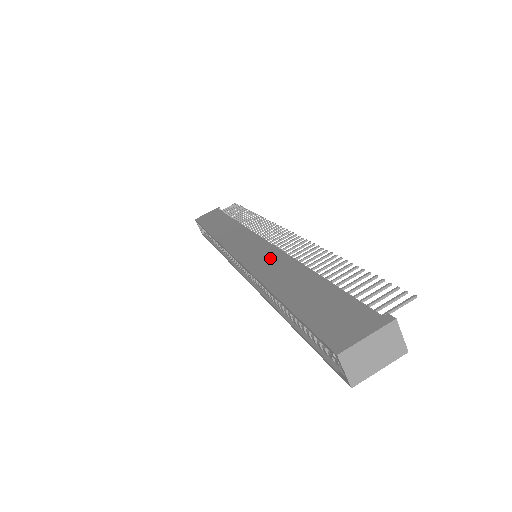
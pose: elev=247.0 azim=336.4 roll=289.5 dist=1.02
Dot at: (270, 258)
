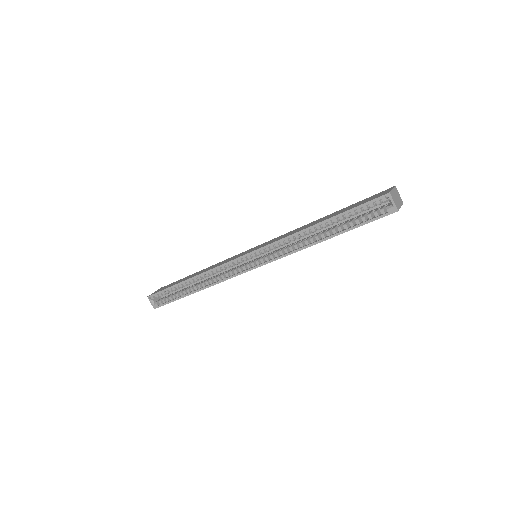
Dot at: (281, 236)
